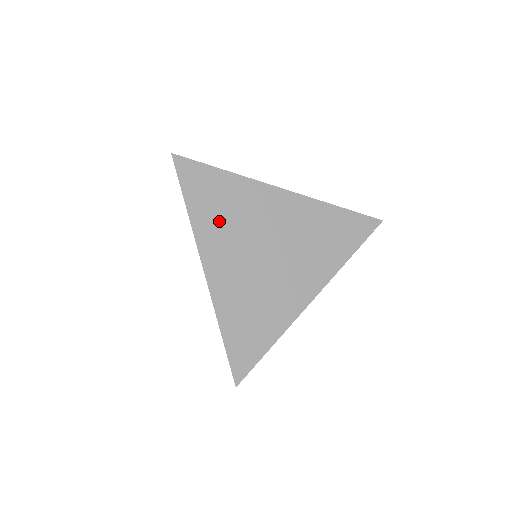
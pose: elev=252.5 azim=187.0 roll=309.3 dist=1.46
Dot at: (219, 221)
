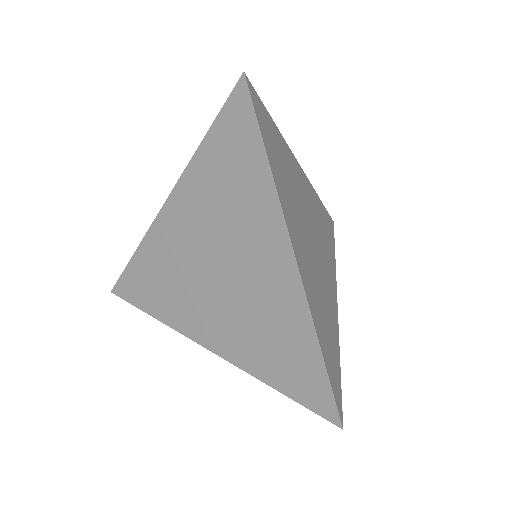
Dot at: (287, 191)
